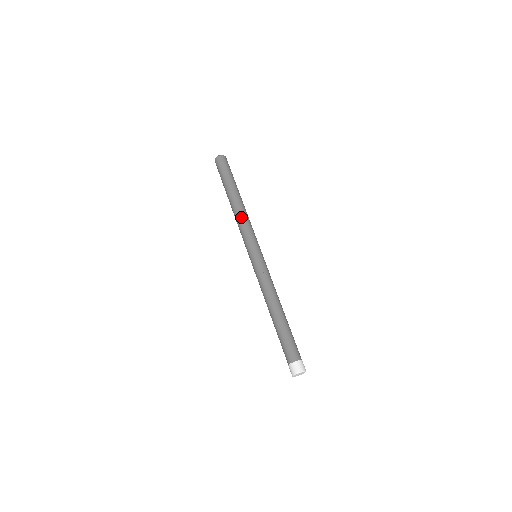
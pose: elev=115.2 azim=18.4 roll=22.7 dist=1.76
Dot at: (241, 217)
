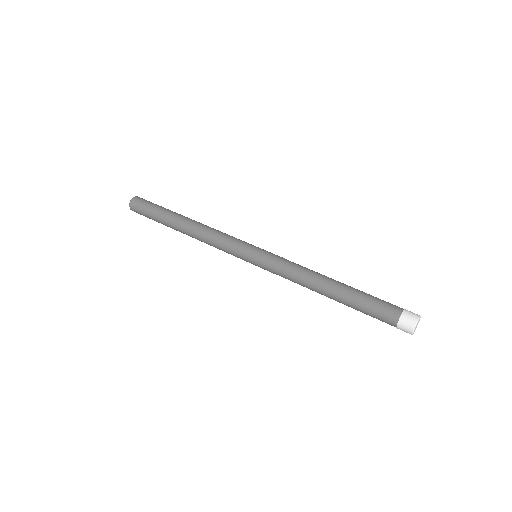
Dot at: (208, 230)
